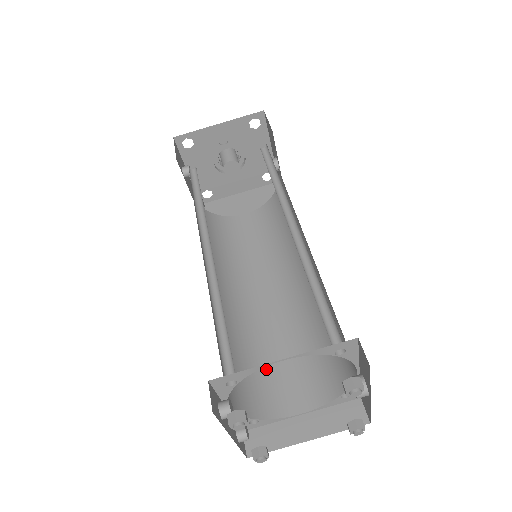
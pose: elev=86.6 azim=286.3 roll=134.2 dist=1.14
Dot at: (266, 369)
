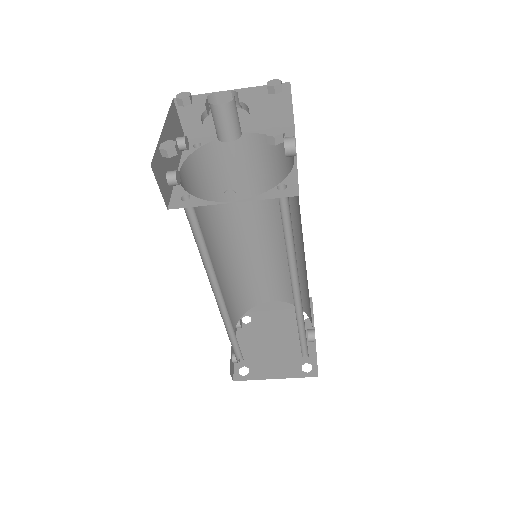
Dot at: (253, 282)
